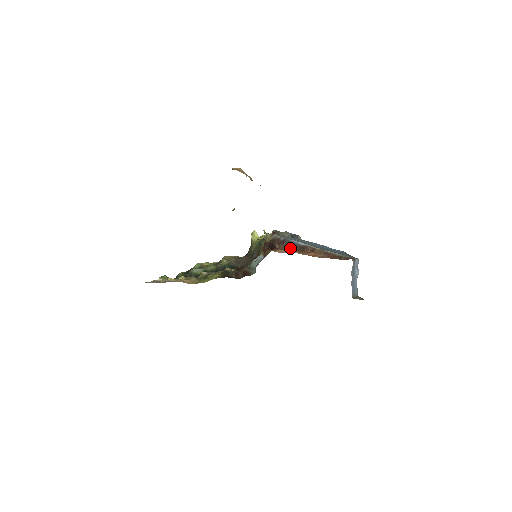
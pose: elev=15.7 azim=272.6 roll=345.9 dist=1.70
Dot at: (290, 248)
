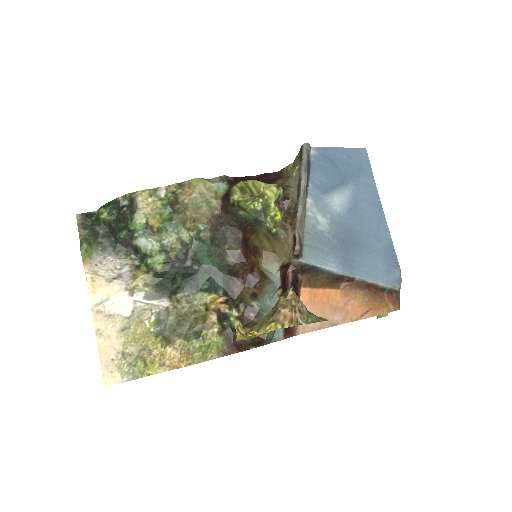
Dot at: (319, 282)
